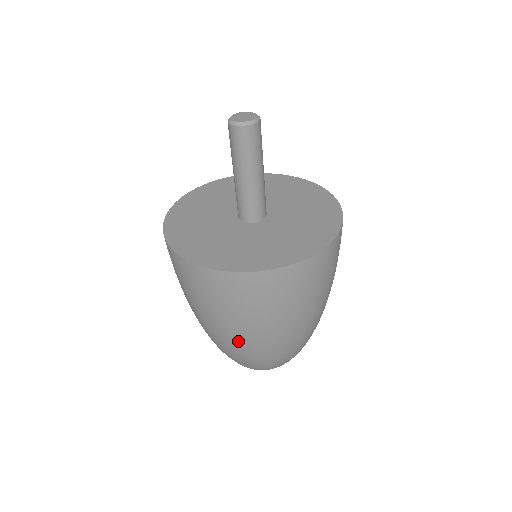
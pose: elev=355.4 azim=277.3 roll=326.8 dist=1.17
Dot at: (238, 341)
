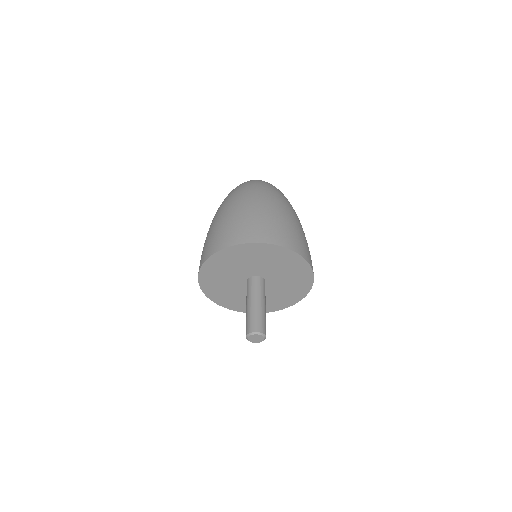
Dot at: occluded
